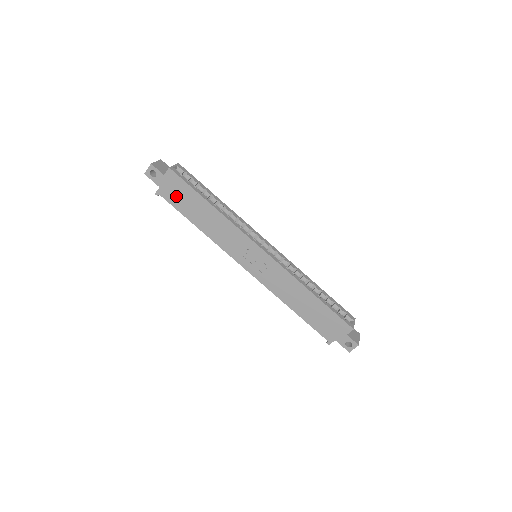
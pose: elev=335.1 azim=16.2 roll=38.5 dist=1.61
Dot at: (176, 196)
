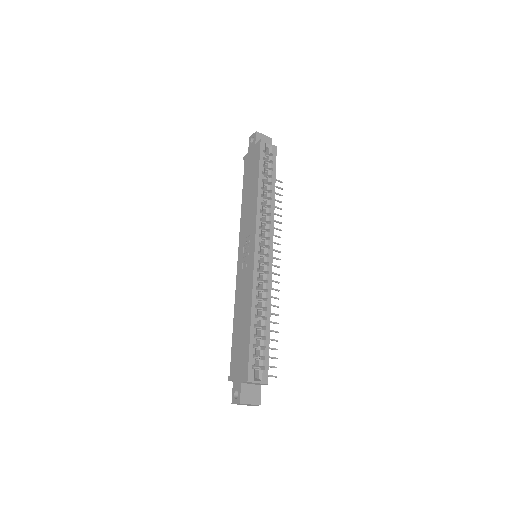
Dot at: (250, 165)
